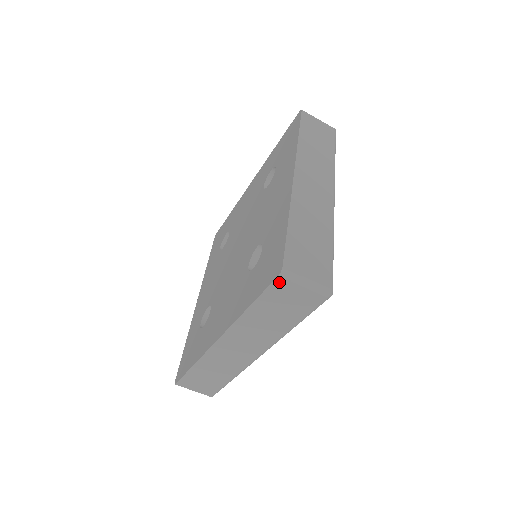
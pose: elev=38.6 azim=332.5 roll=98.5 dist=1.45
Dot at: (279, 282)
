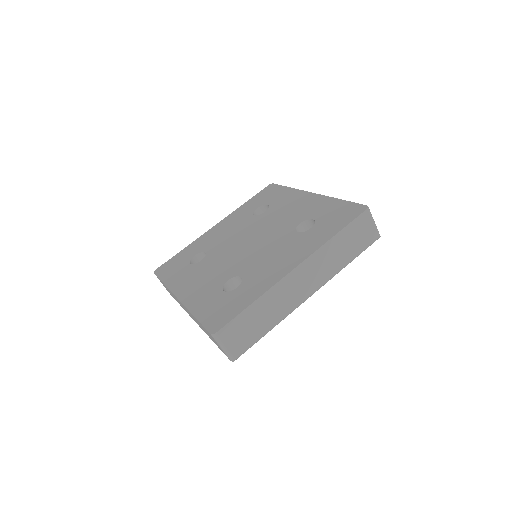
Dot at: (210, 334)
